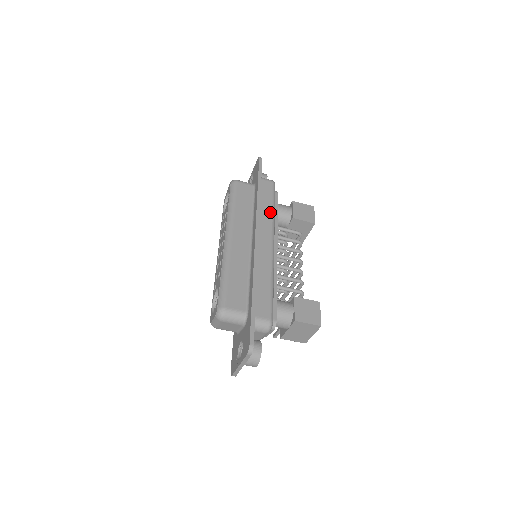
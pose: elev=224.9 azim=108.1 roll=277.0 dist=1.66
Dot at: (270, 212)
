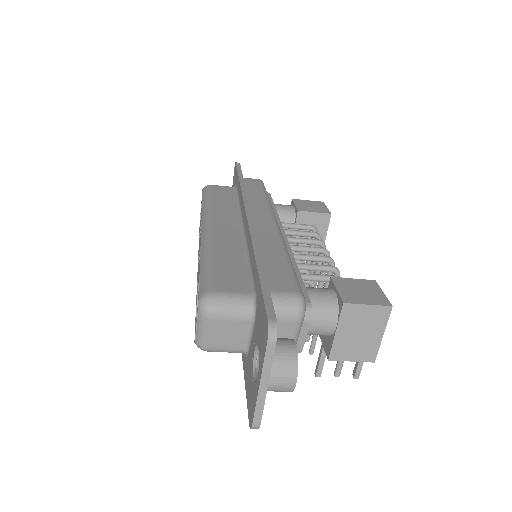
Dot at: (263, 199)
